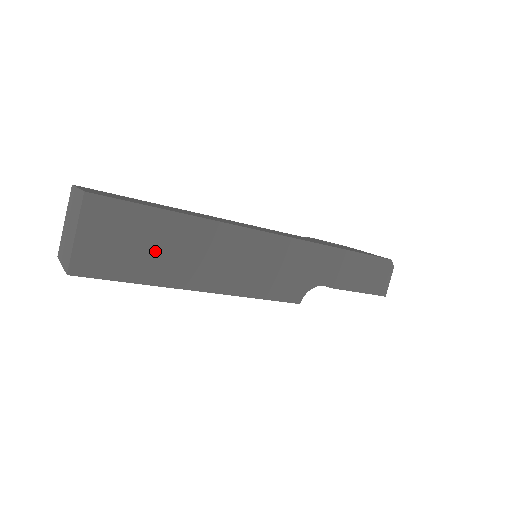
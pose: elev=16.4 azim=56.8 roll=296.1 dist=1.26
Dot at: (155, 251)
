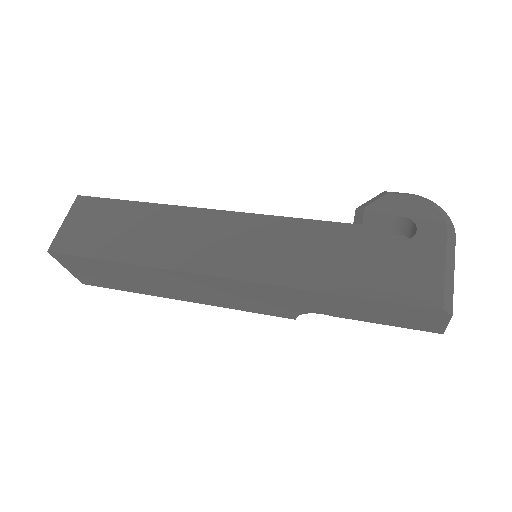
Dot at: (124, 279)
